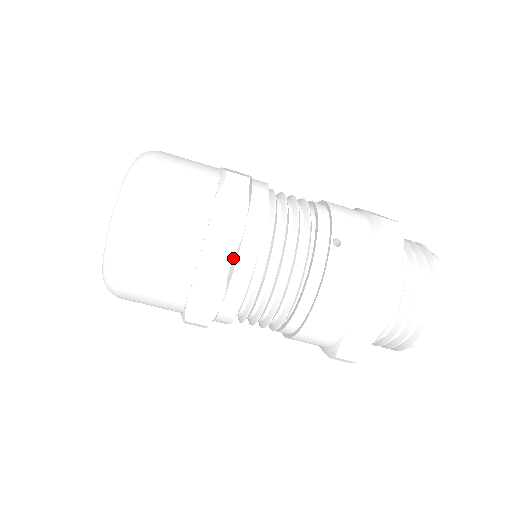
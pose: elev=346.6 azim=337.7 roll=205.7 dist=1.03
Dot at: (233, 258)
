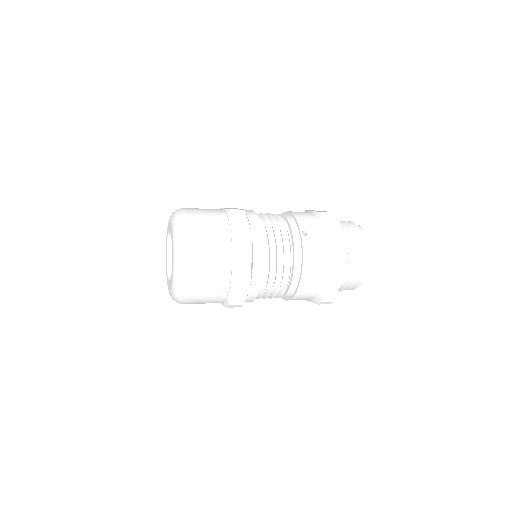
Dot at: (251, 258)
